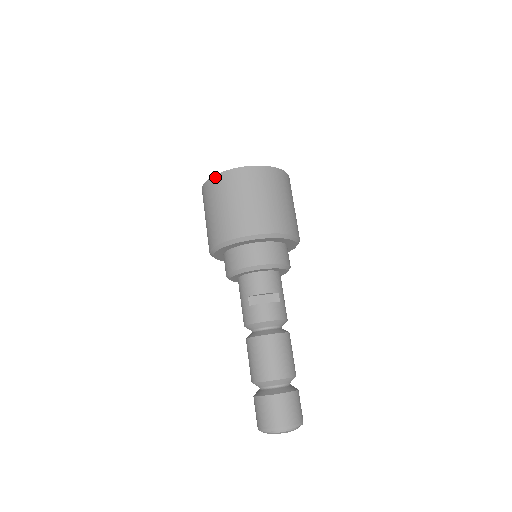
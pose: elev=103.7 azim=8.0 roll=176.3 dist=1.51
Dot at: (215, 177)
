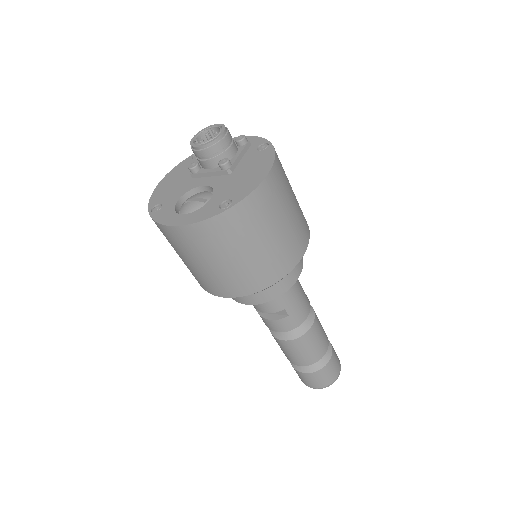
Dot at: (150, 216)
